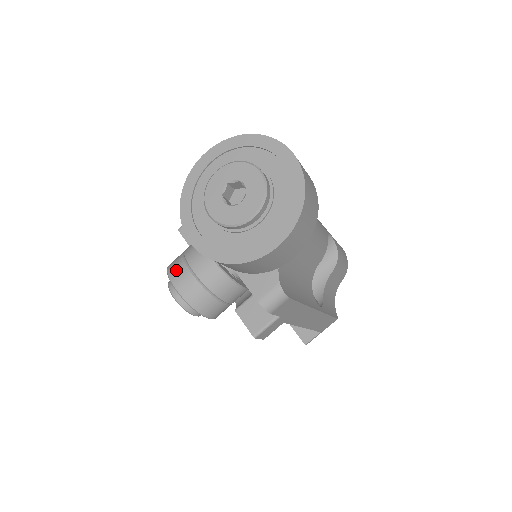
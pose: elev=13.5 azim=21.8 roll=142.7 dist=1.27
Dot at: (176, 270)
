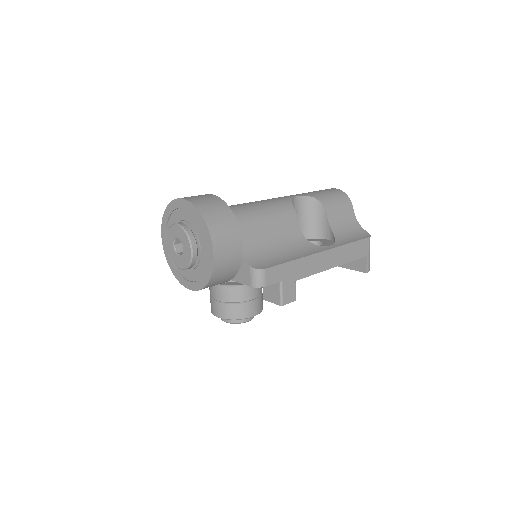
Dot at: (211, 307)
